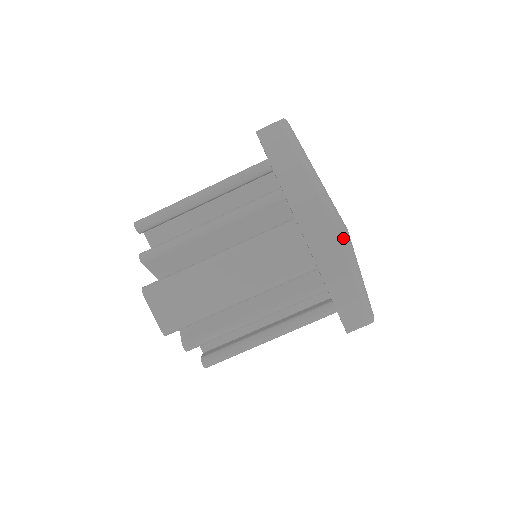
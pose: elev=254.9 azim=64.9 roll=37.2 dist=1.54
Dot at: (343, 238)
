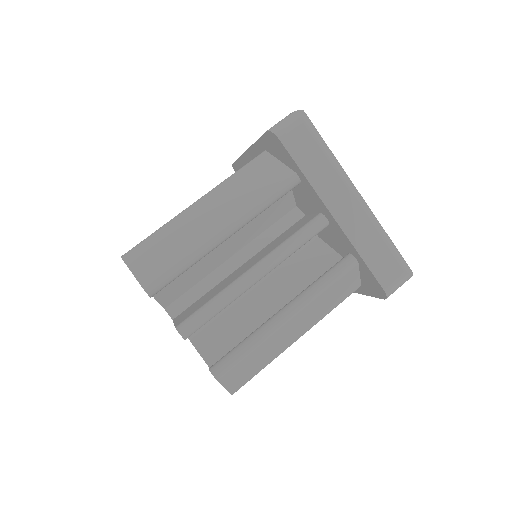
Dot at: (302, 115)
